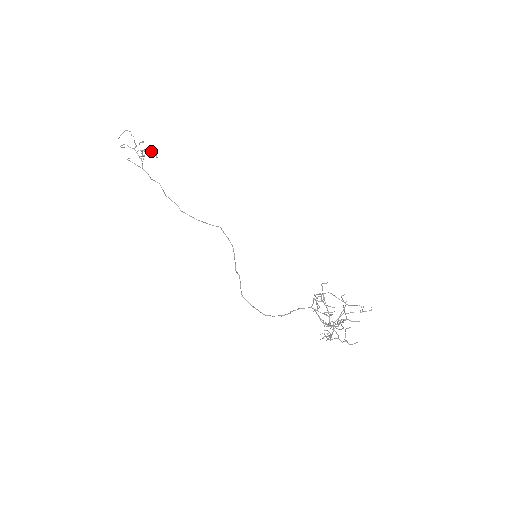
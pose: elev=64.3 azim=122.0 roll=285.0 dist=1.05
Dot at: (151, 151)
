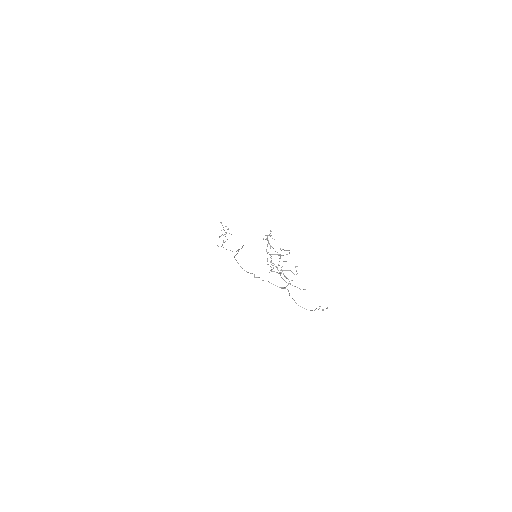
Dot at: occluded
